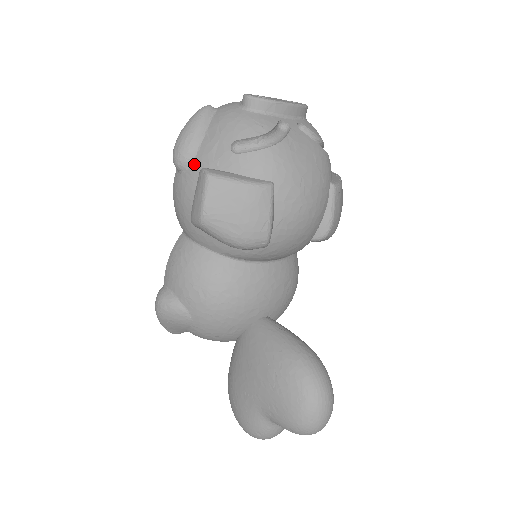
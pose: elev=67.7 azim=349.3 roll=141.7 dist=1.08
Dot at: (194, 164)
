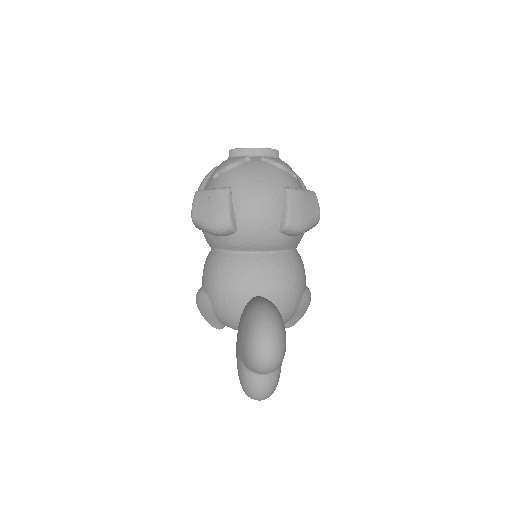
Dot at: occluded
